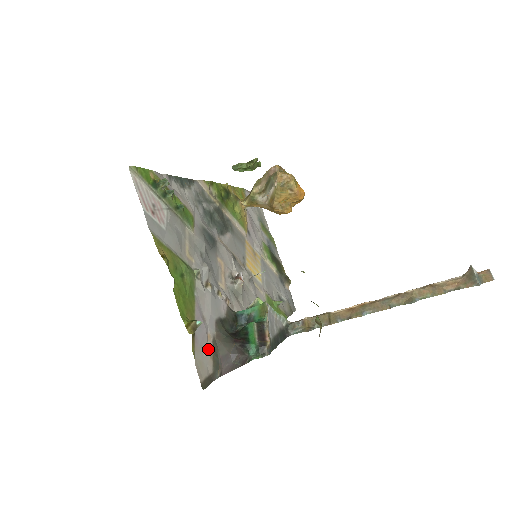
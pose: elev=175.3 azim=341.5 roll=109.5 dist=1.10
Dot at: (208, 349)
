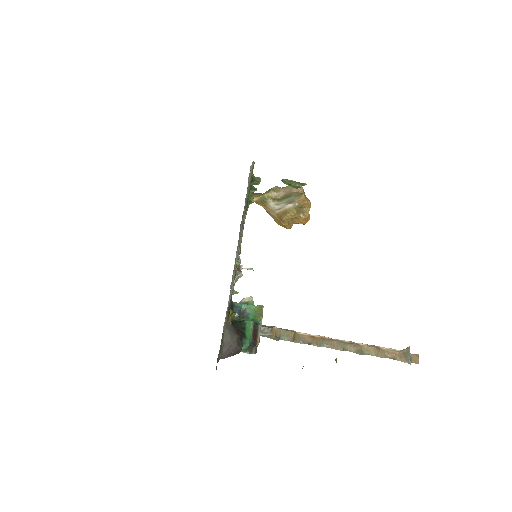
Dot at: occluded
